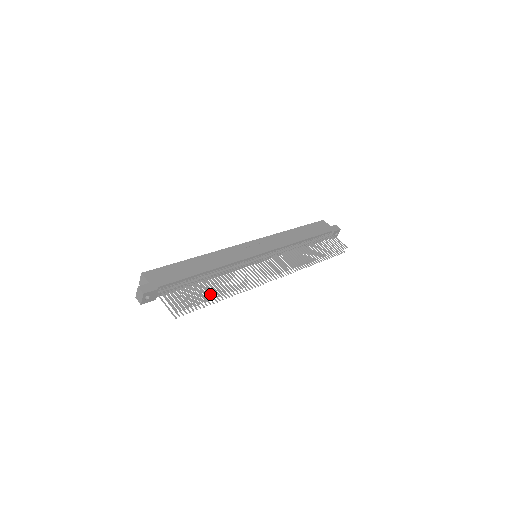
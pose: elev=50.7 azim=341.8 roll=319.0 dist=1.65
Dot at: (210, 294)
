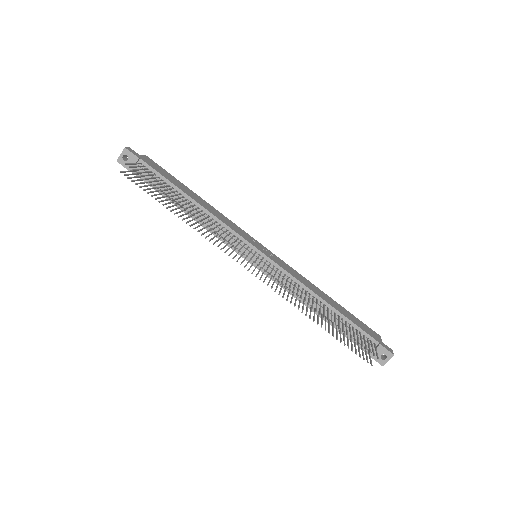
Dot at: occluded
